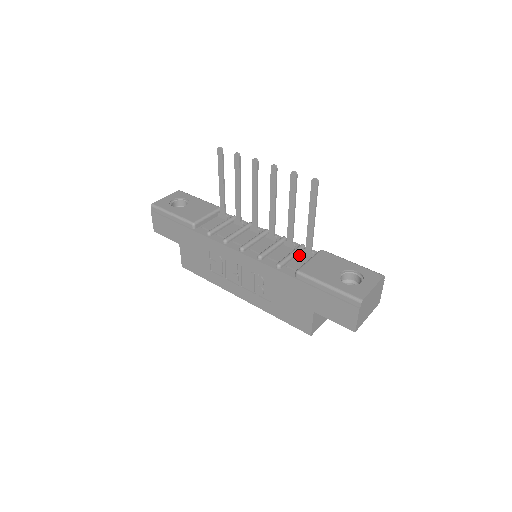
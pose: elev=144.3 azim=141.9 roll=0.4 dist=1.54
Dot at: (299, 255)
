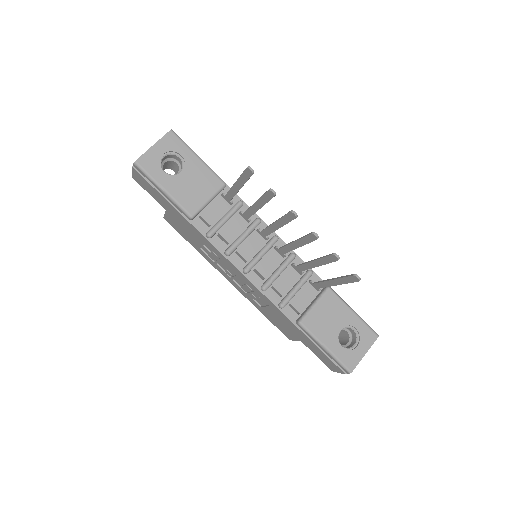
Dot at: (304, 286)
